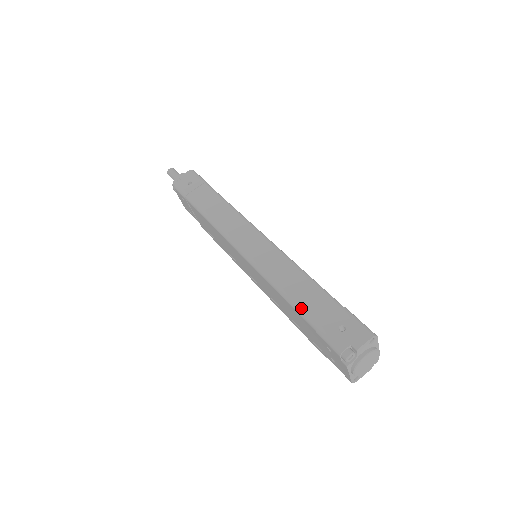
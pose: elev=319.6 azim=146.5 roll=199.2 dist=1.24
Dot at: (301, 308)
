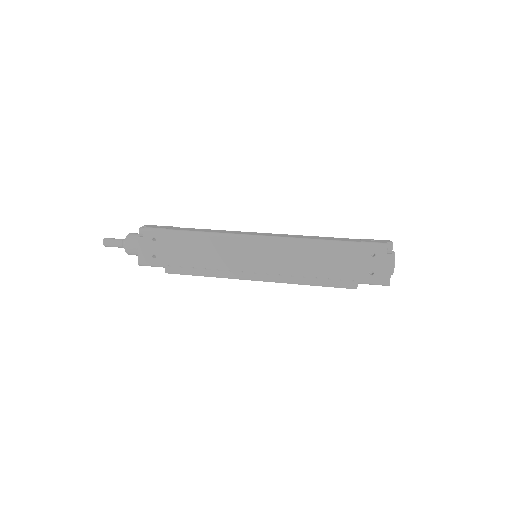
Dot at: (340, 240)
